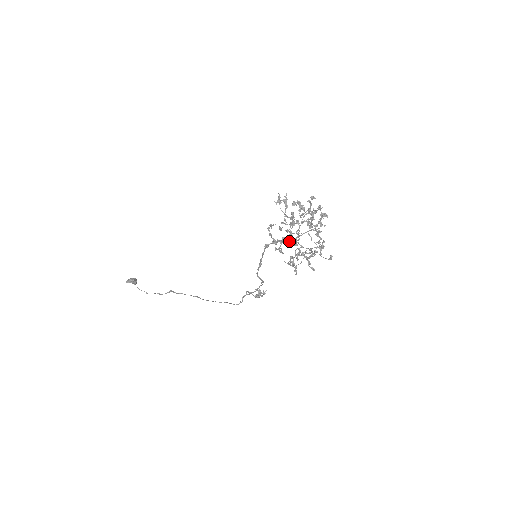
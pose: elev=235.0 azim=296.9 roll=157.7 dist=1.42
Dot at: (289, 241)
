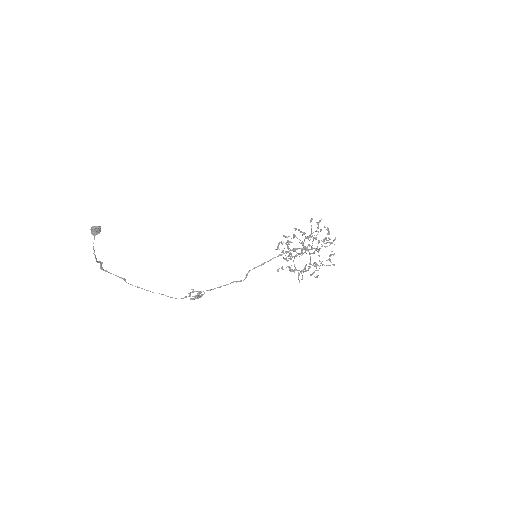
Dot at: occluded
